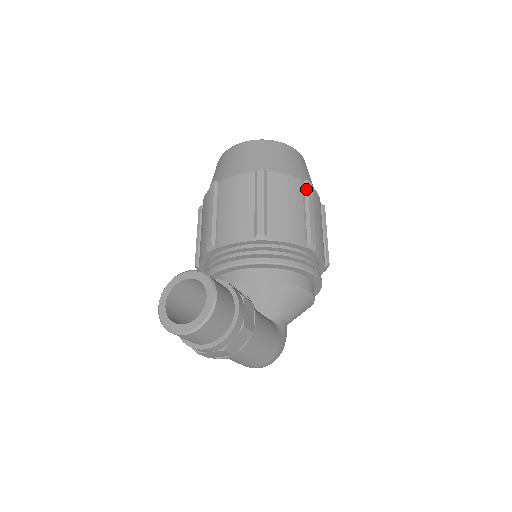
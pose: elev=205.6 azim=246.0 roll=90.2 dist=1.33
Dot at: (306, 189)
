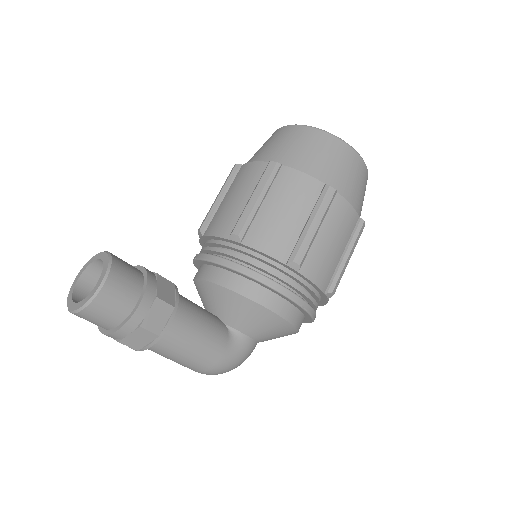
Dot at: (322, 196)
